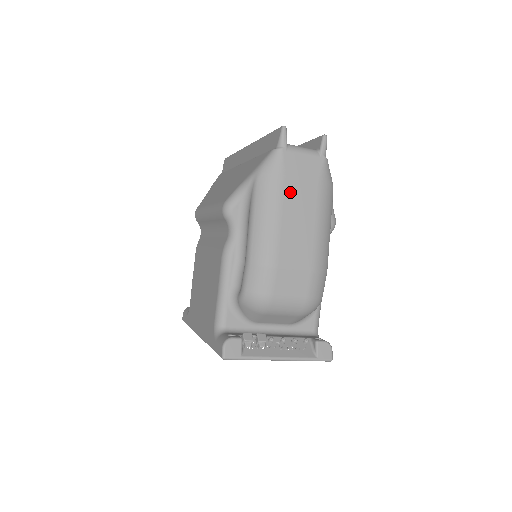
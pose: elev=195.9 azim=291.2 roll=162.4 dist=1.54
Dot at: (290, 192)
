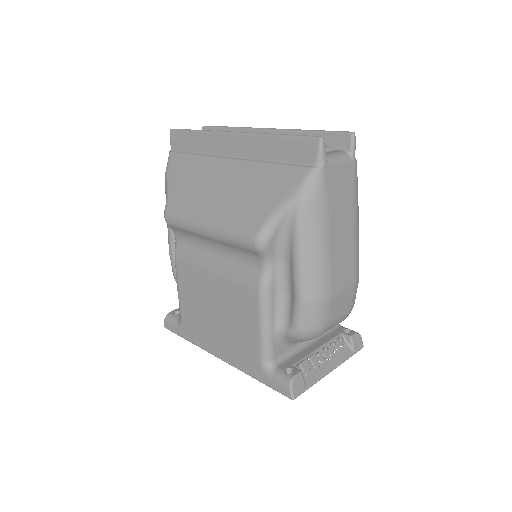
Dot at: (334, 214)
